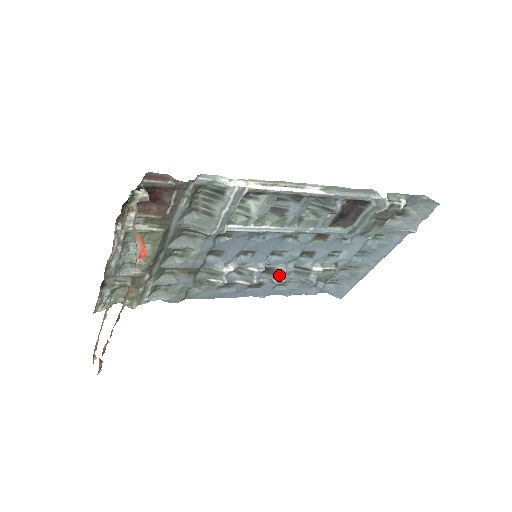
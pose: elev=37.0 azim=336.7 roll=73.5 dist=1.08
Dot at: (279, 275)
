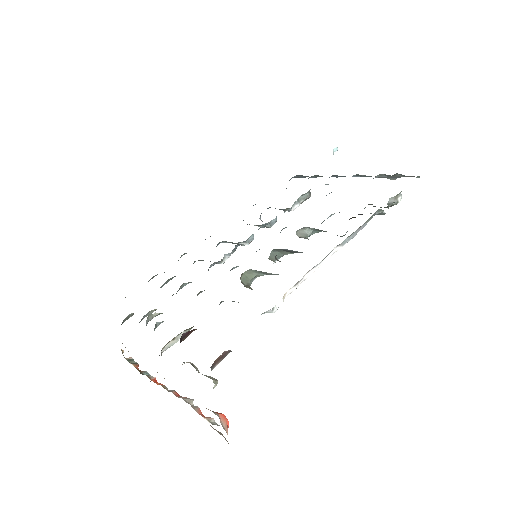
Dot at: occluded
